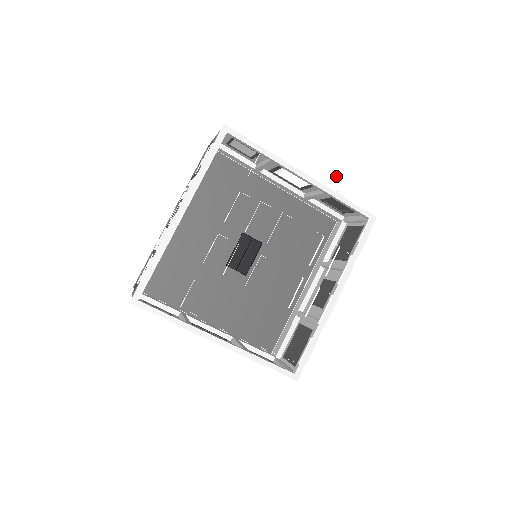
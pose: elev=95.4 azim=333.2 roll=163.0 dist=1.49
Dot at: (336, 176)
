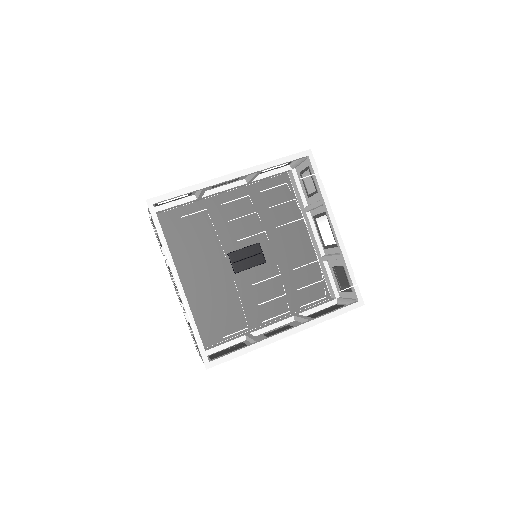
Dot at: (359, 238)
